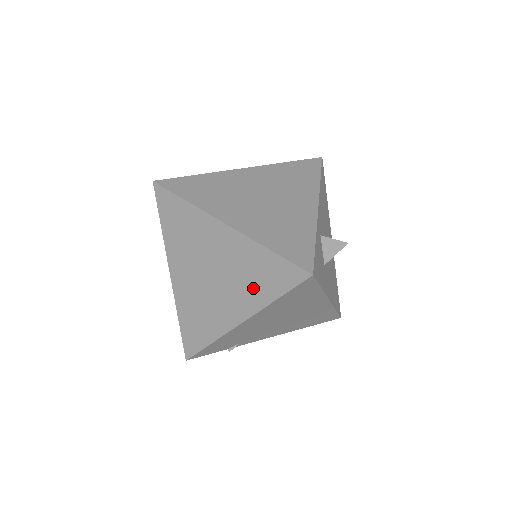
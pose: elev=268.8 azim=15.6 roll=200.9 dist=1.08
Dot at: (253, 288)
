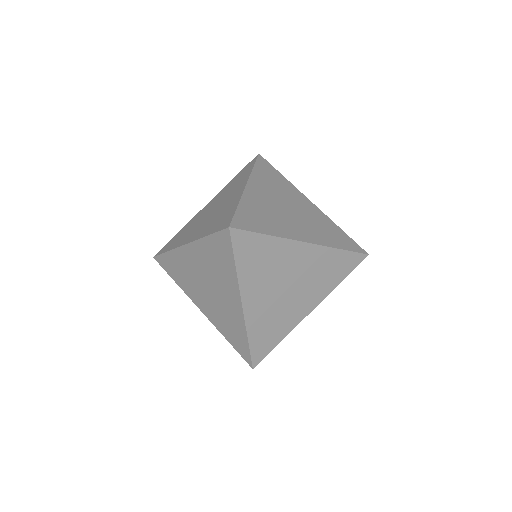
Dot at: (325, 282)
